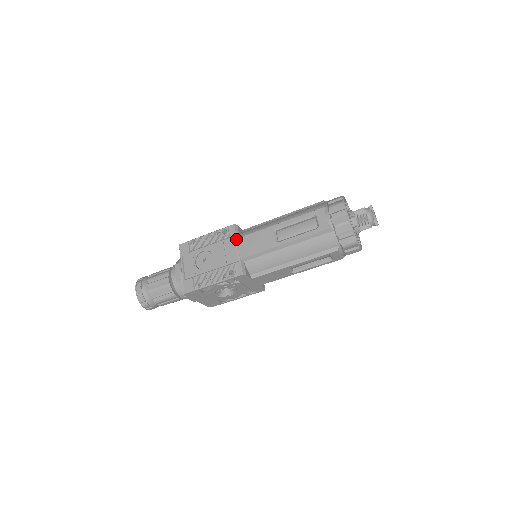
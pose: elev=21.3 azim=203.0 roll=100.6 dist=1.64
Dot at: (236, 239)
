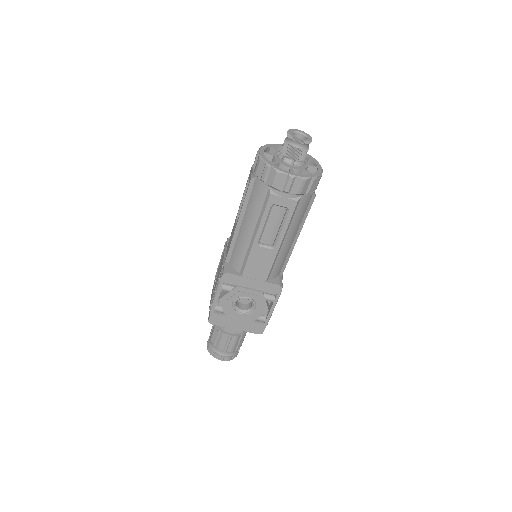
Dot at: (226, 248)
